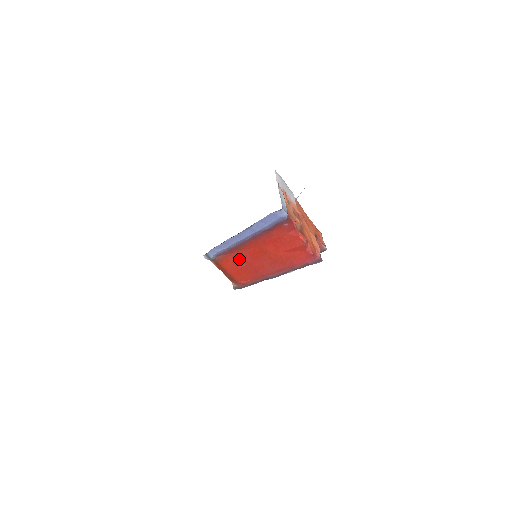
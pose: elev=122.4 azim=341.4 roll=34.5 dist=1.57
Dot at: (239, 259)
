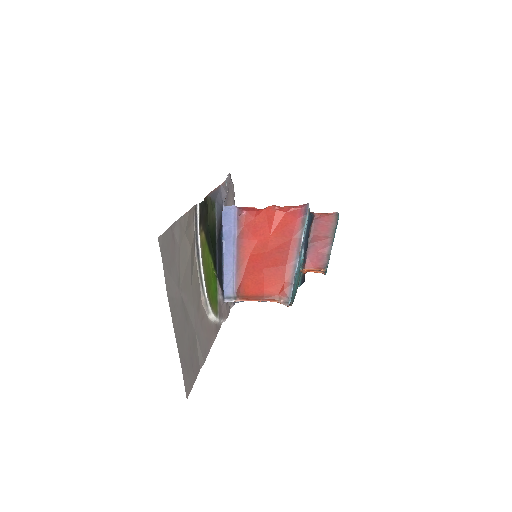
Dot at: (253, 275)
